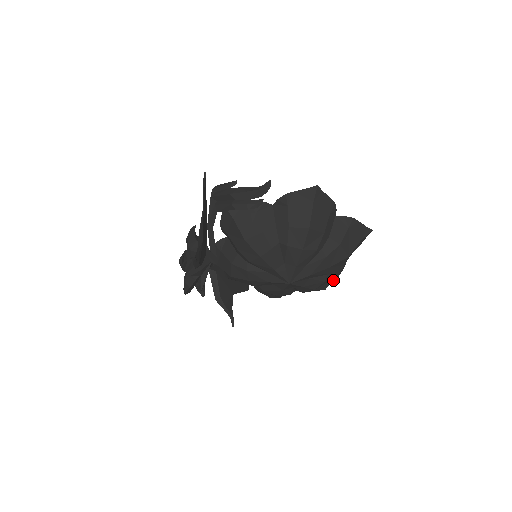
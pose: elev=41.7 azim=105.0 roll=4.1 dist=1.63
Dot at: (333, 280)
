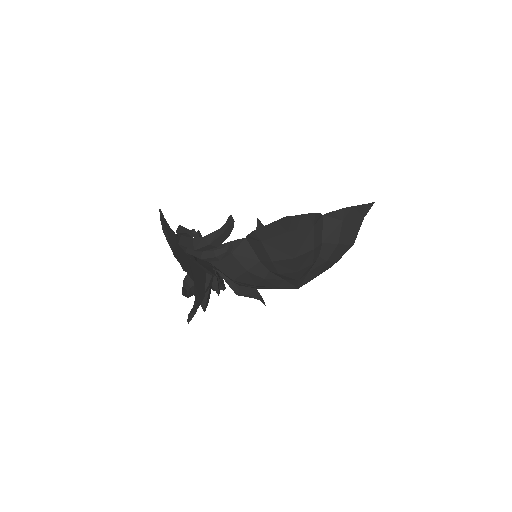
Dot at: occluded
